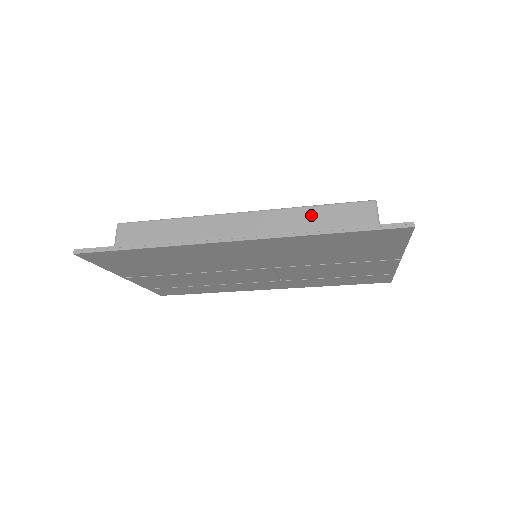
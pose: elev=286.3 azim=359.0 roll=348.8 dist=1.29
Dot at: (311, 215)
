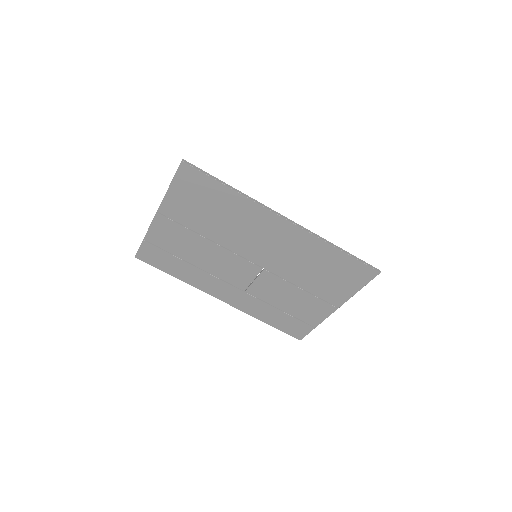
Dot at: occluded
